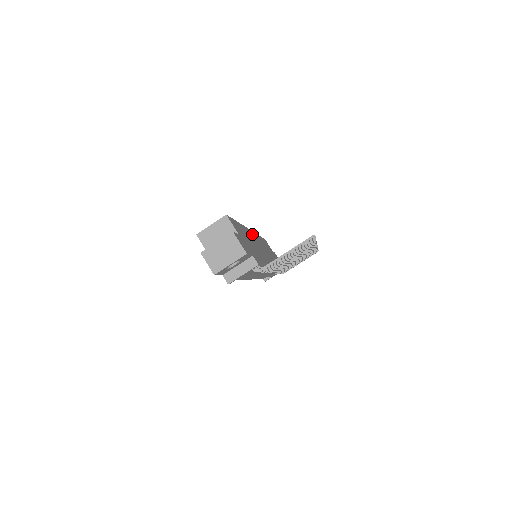
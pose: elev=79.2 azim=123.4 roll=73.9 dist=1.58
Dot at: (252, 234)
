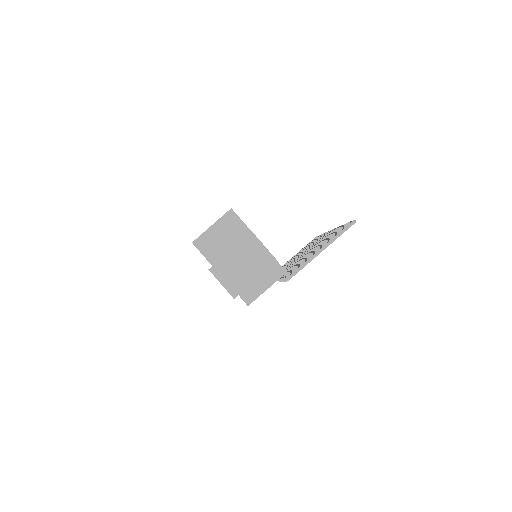
Dot at: occluded
